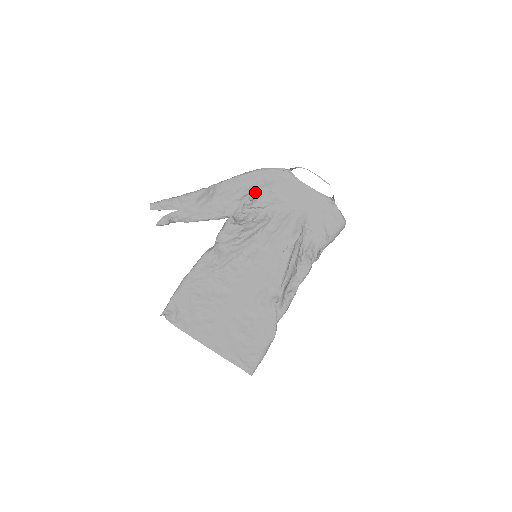
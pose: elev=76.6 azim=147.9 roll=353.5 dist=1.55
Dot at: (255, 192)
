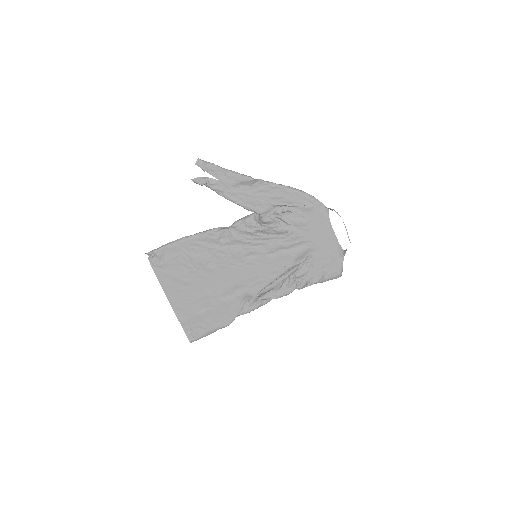
Dot at: (290, 208)
